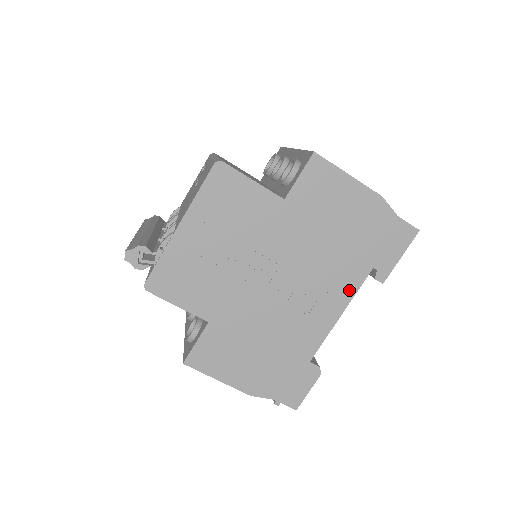
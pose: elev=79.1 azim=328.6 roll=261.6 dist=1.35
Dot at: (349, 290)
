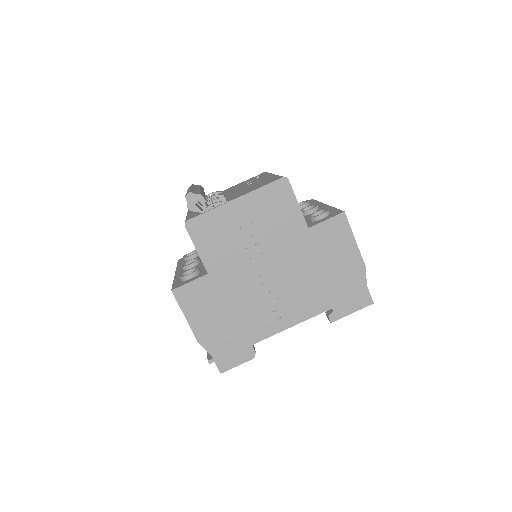
Dot at: (308, 313)
